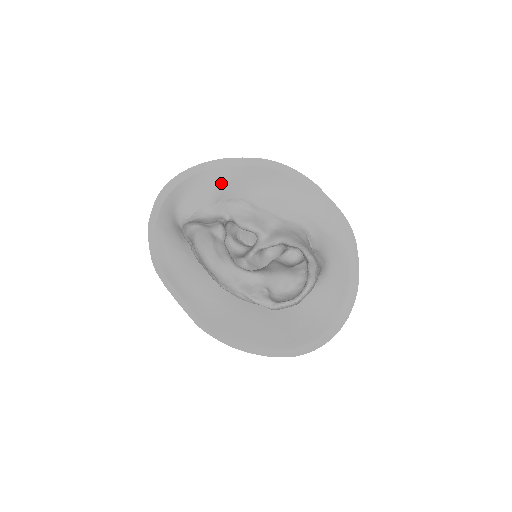
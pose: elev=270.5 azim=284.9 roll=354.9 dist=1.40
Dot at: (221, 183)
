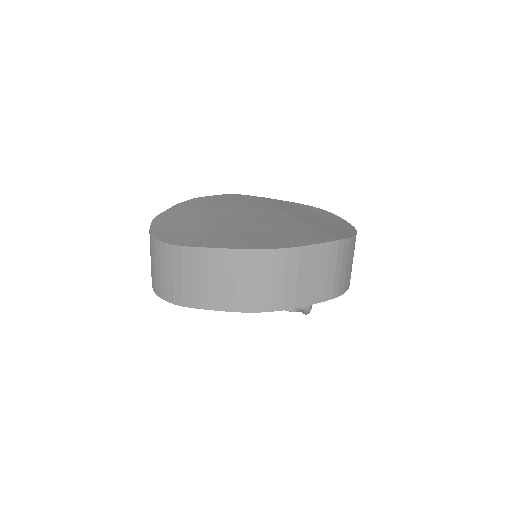
Dot at: occluded
